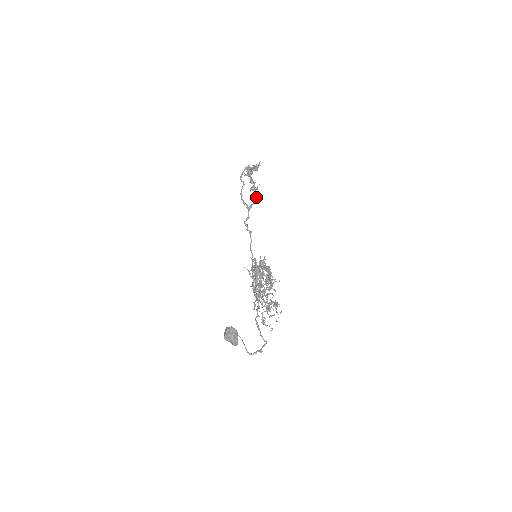
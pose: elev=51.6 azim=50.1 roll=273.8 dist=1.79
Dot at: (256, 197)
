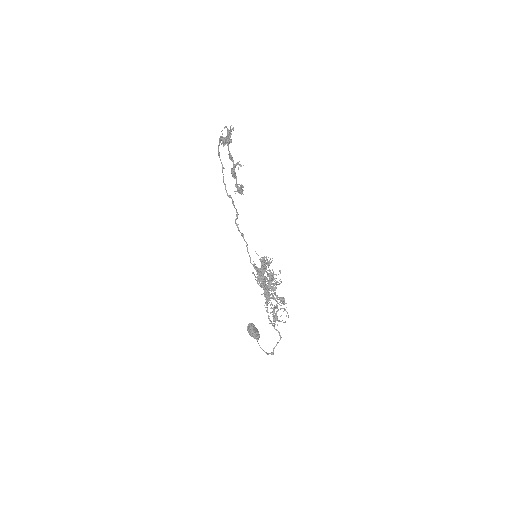
Dot at: (236, 191)
